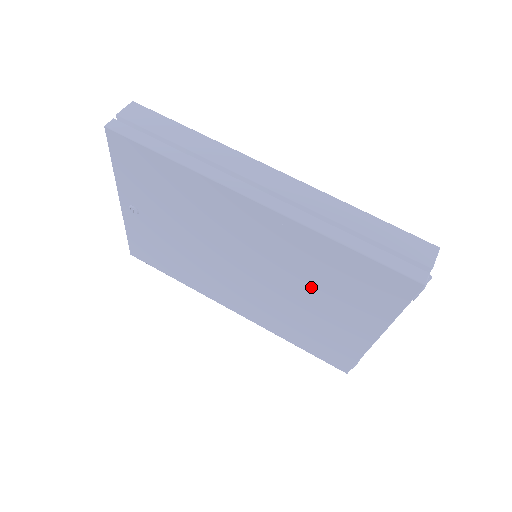
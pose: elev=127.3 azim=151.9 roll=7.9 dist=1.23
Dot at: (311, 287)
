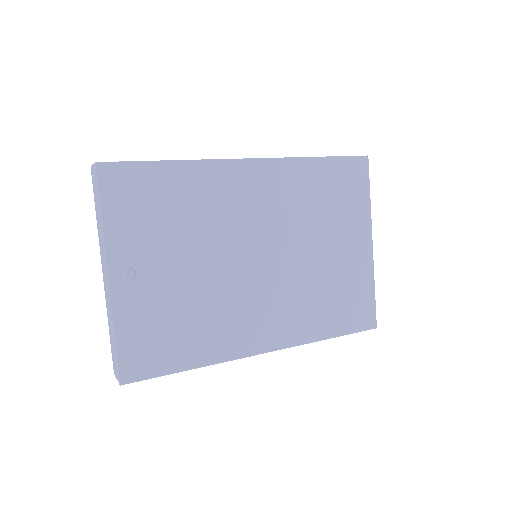
Dot at: (315, 228)
